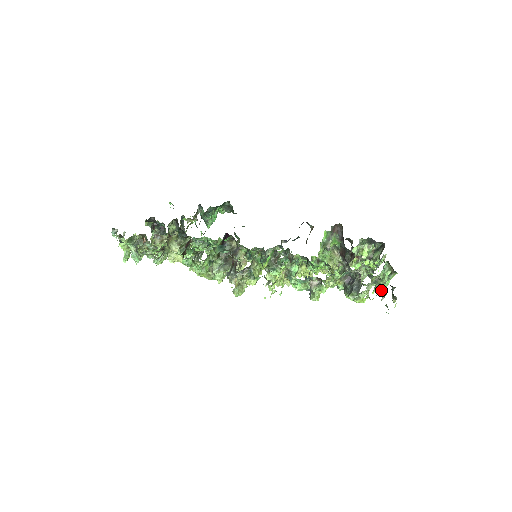
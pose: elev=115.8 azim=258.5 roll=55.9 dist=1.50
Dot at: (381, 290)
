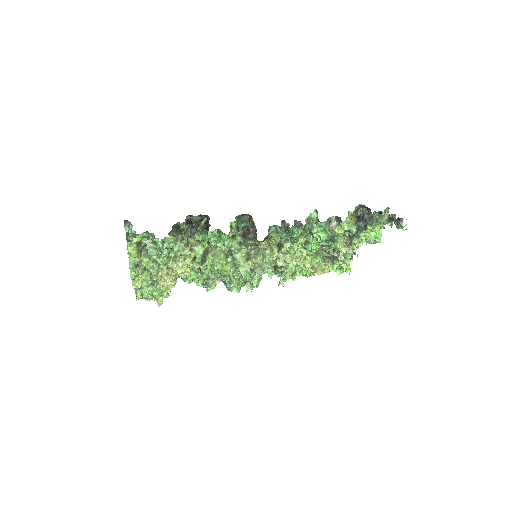
Dot at: (387, 218)
